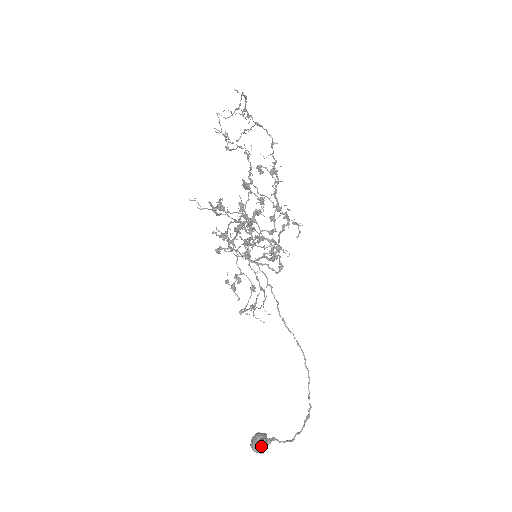
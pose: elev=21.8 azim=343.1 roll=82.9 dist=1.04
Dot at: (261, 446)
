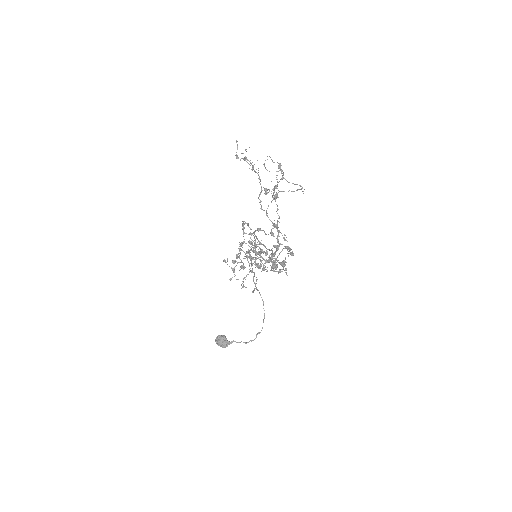
Dot at: (226, 345)
